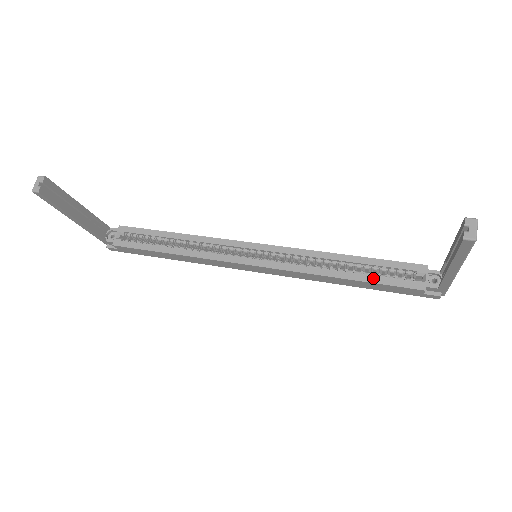
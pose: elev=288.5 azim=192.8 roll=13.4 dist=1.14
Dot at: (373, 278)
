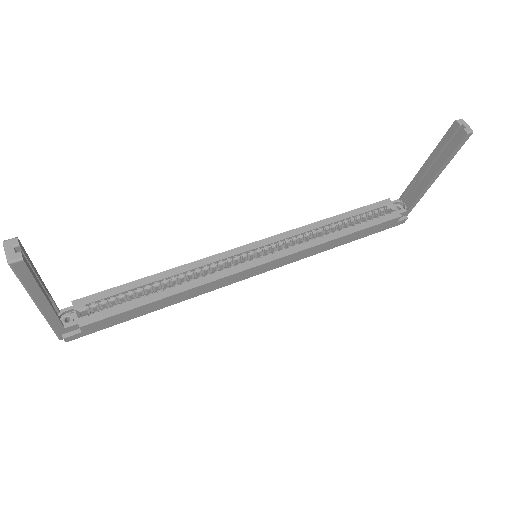
Dot at: (363, 225)
